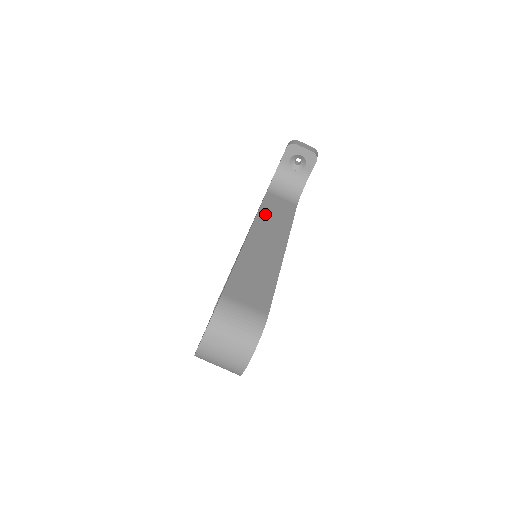
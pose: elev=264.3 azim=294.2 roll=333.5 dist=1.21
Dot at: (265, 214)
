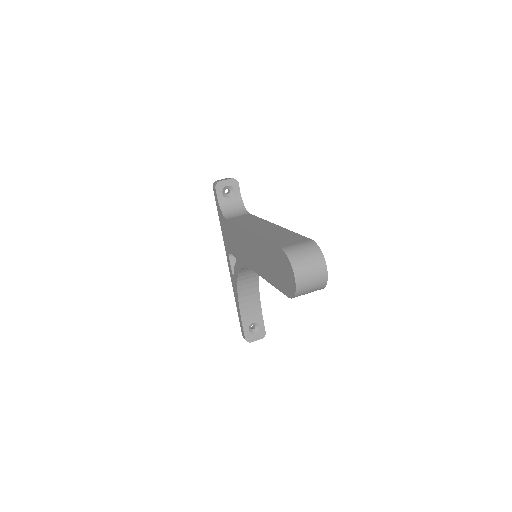
Dot at: (243, 224)
